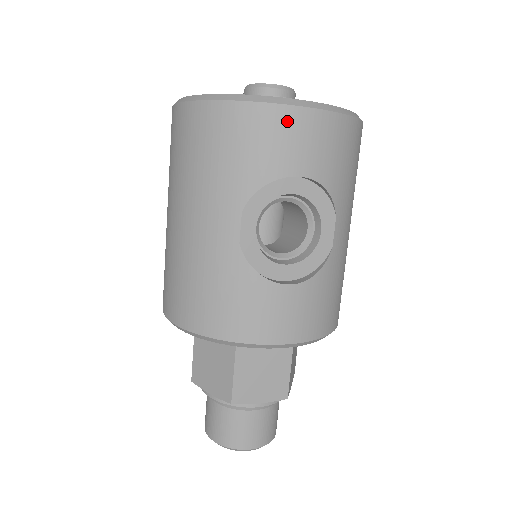
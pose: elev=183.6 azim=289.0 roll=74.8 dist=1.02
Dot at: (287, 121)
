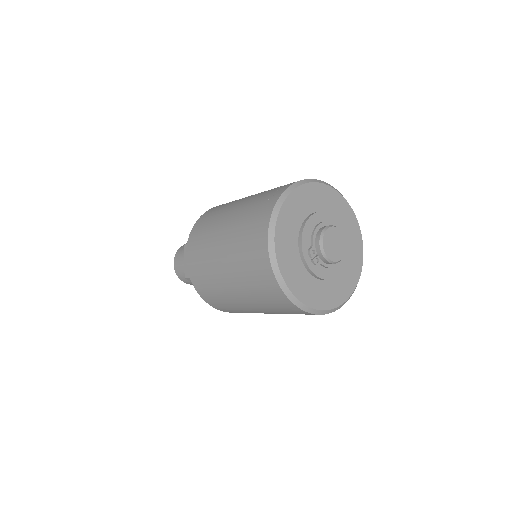
Dot at: occluded
